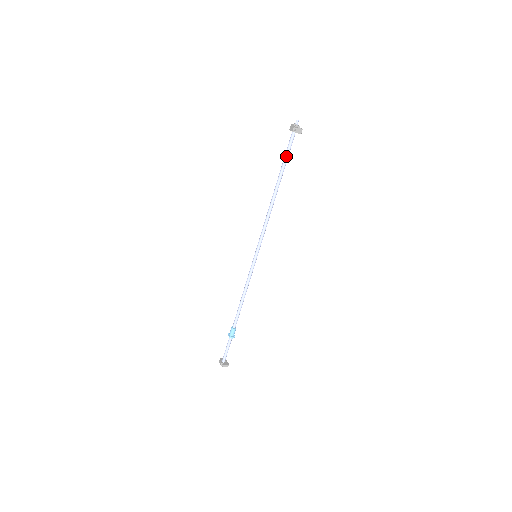
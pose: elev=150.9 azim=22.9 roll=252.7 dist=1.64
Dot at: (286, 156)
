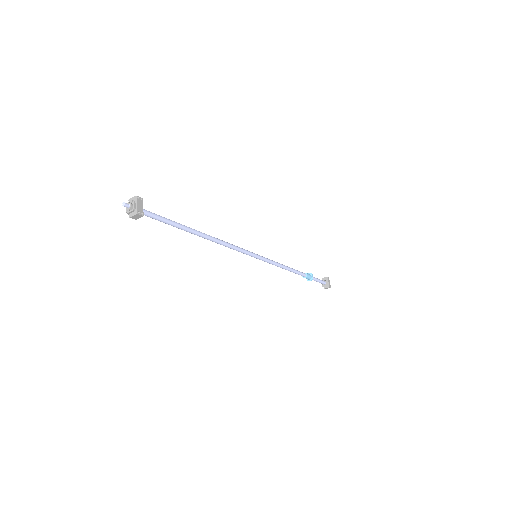
Dot at: occluded
